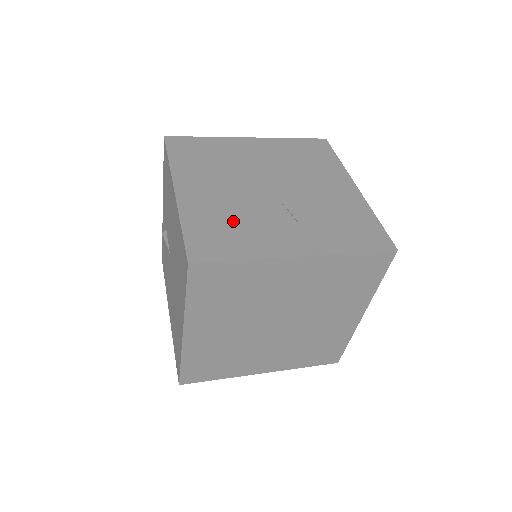
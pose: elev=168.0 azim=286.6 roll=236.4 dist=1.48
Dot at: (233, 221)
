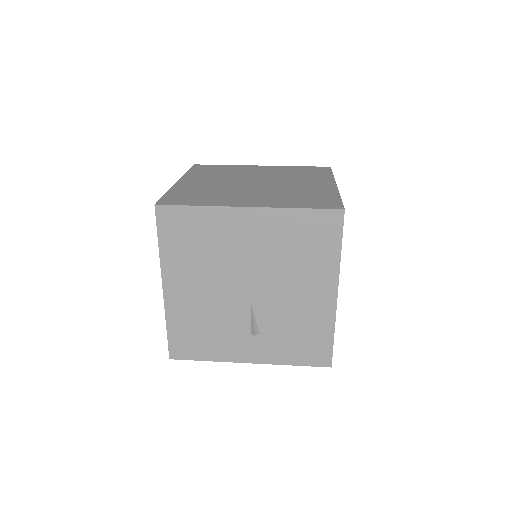
Dot at: (206, 326)
